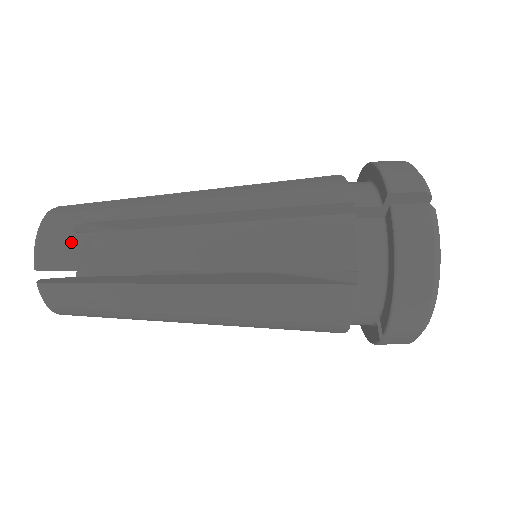
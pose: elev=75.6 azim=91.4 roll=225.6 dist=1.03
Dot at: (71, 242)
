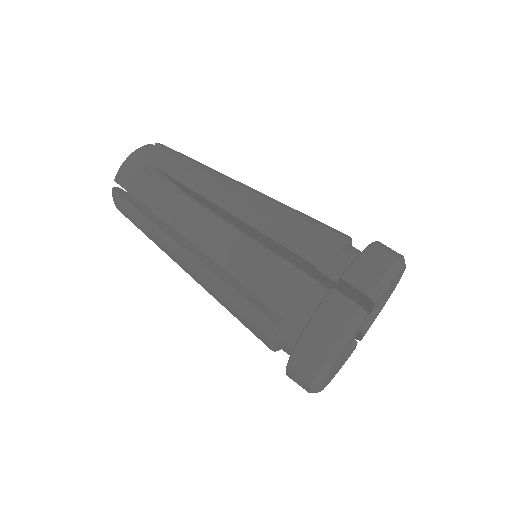
Dot at: occluded
